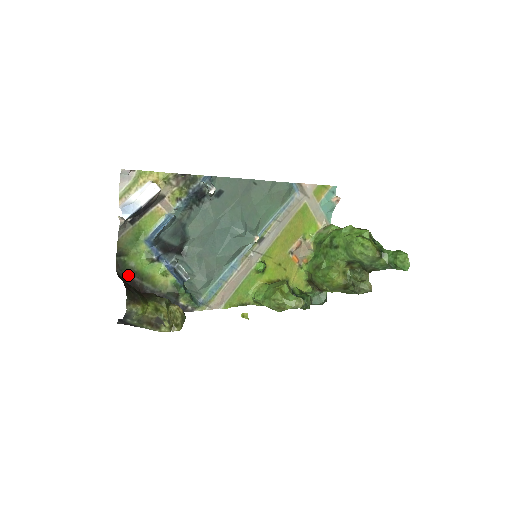
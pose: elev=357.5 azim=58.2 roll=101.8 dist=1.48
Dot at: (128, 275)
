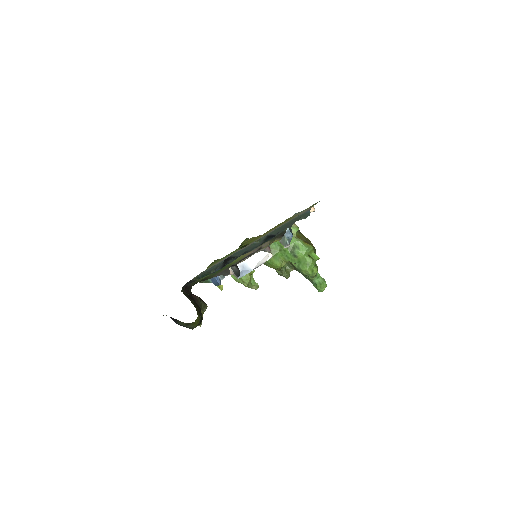
Dot at: occluded
